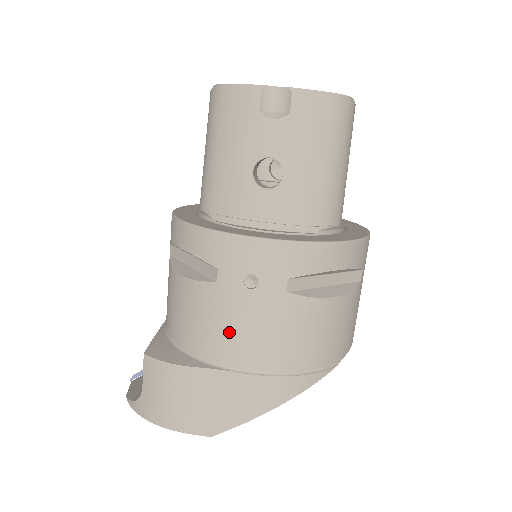
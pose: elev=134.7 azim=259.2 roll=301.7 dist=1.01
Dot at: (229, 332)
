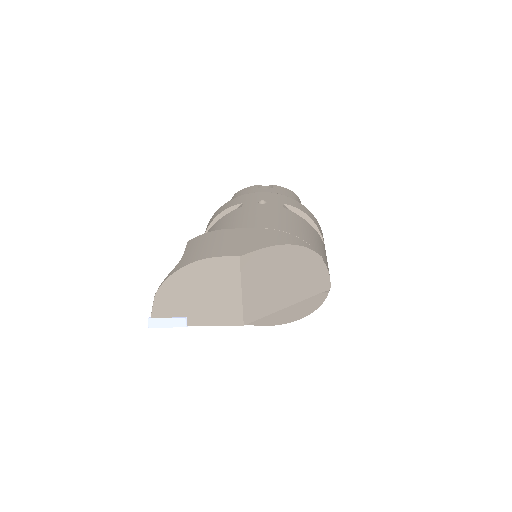
Dot at: (251, 218)
